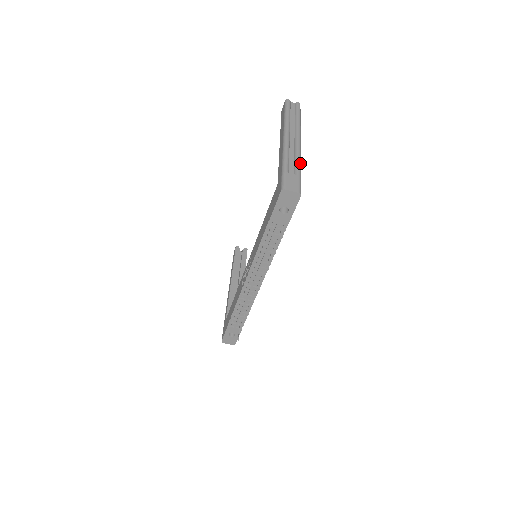
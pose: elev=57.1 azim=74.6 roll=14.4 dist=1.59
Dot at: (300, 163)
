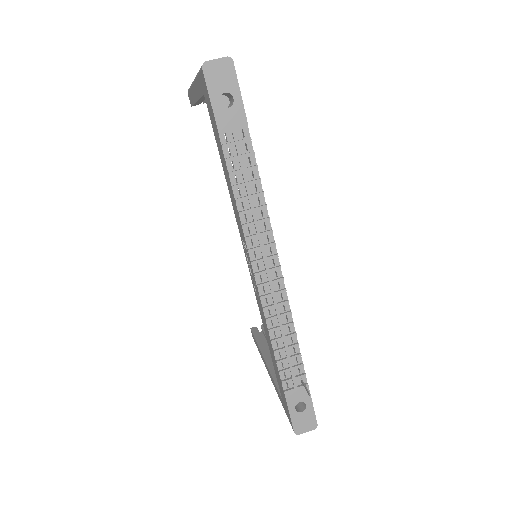
Dot at: occluded
